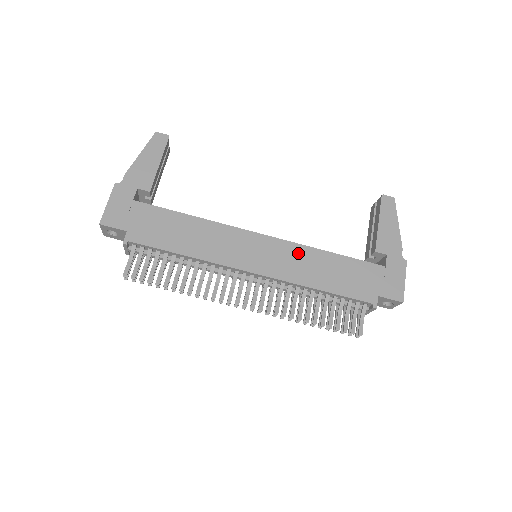
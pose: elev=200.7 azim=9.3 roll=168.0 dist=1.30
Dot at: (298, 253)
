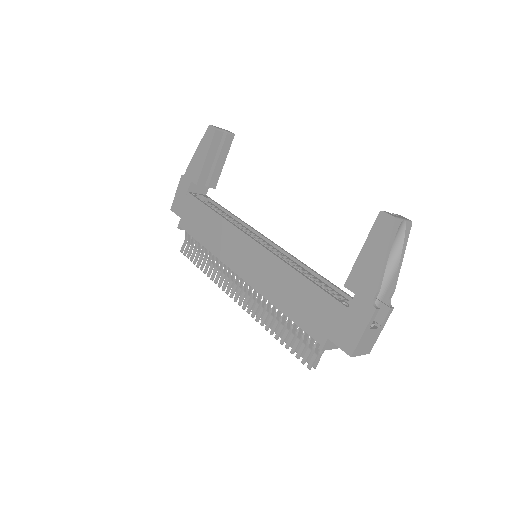
Dot at: (273, 266)
